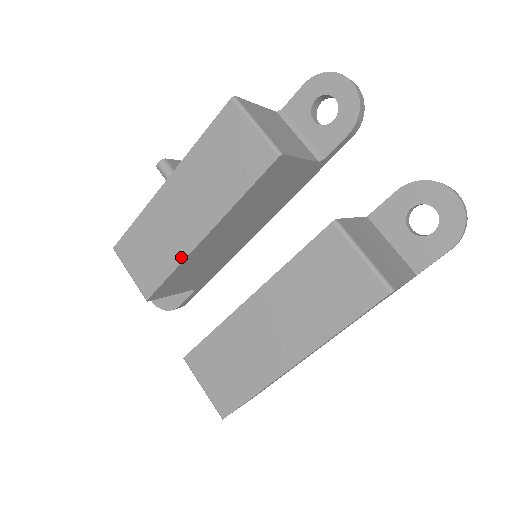
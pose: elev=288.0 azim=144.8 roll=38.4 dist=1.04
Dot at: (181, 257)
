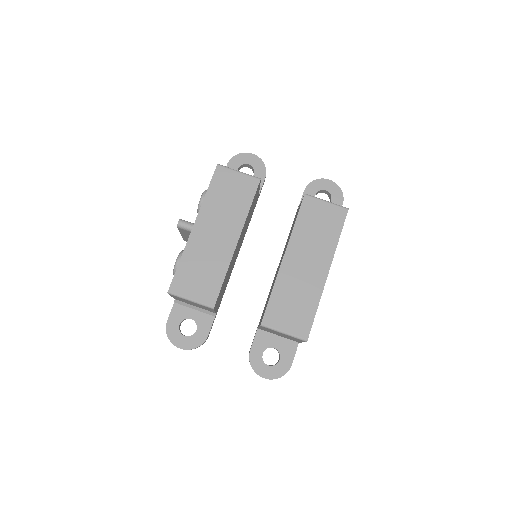
Dot at: (227, 263)
